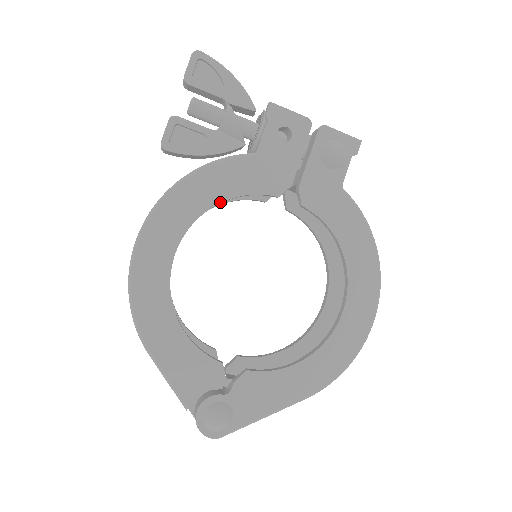
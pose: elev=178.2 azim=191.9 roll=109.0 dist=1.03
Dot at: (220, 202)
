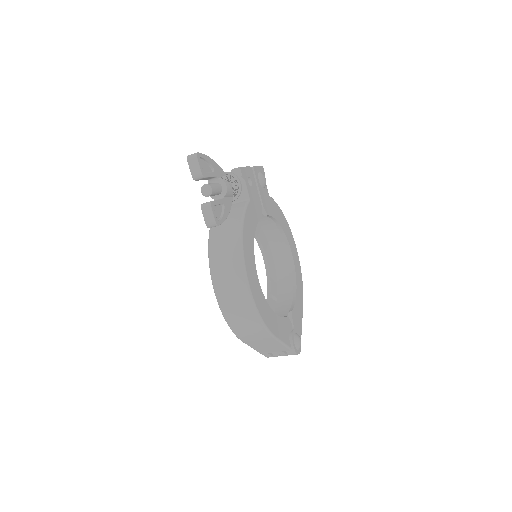
Dot at: (254, 237)
